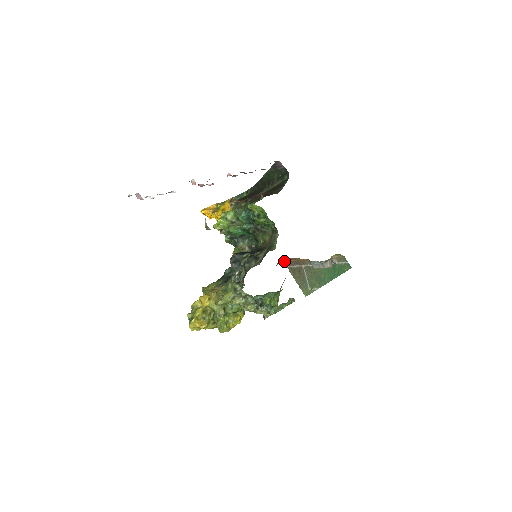
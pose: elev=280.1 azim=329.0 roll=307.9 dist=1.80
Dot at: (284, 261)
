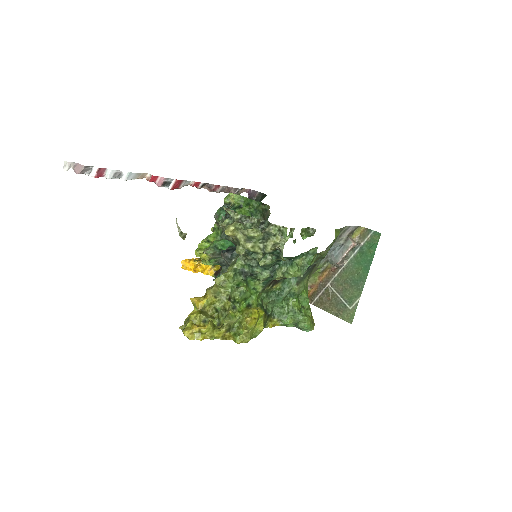
Dot at: occluded
